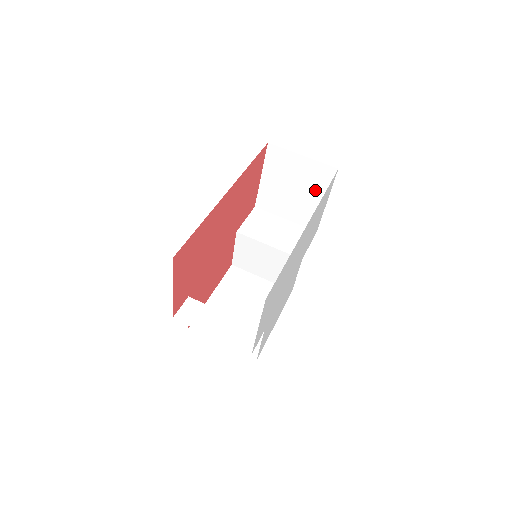
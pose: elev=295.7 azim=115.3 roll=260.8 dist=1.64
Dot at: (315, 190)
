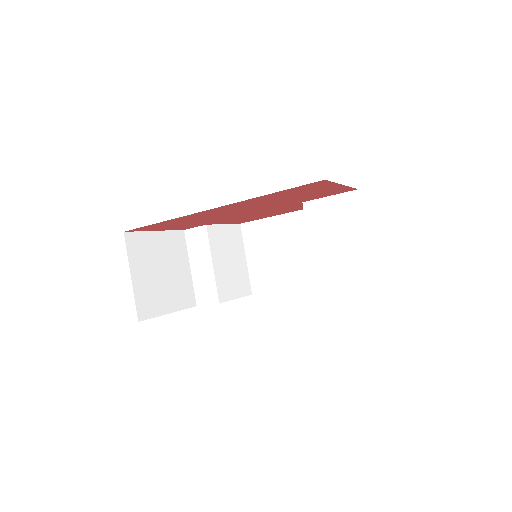
Dot at: occluded
